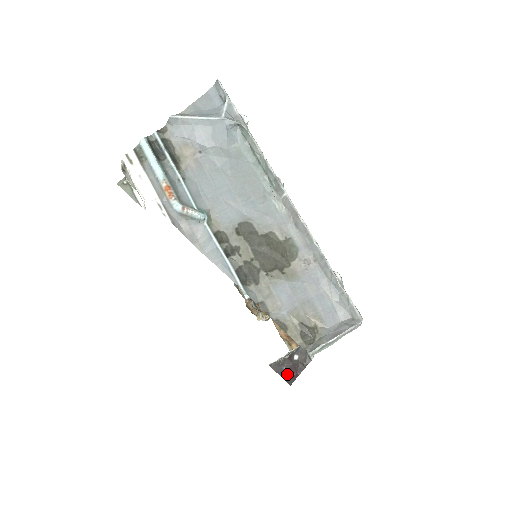
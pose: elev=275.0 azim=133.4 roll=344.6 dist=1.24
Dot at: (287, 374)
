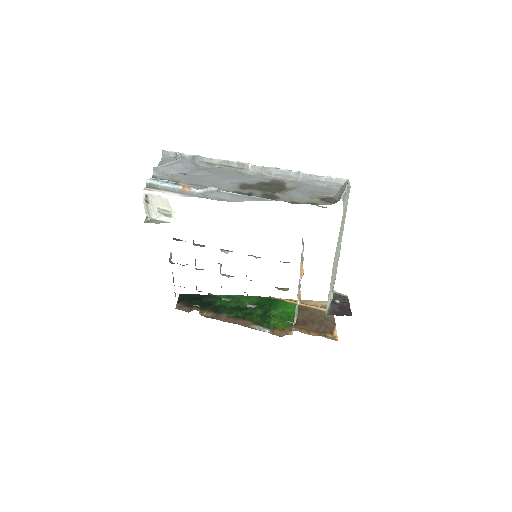
Dot at: (343, 312)
